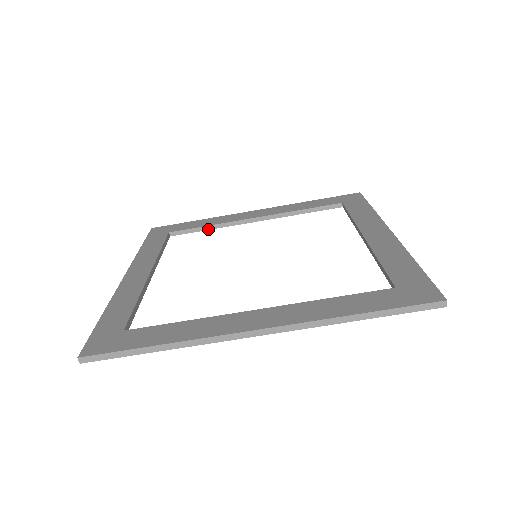
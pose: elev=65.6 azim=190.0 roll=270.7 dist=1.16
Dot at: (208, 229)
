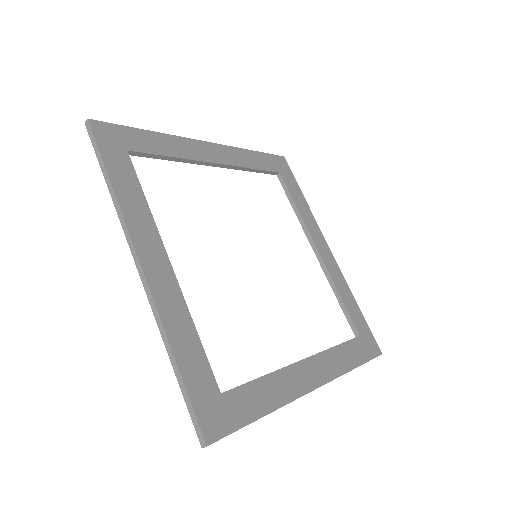
Dot at: (170, 160)
